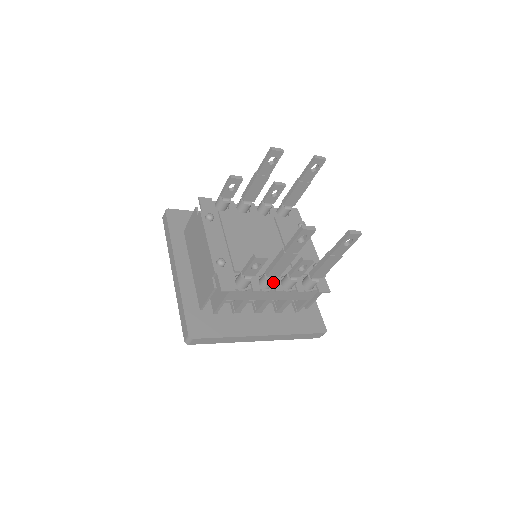
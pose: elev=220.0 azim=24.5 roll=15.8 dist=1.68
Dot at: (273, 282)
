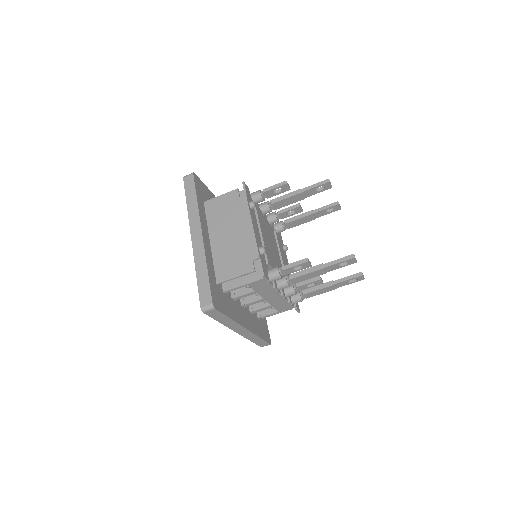
Dot at: (289, 286)
